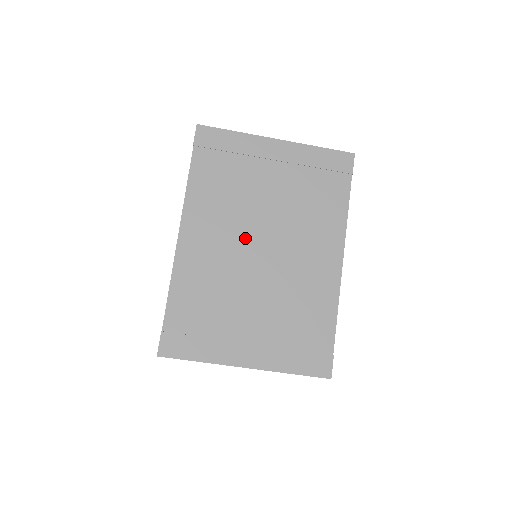
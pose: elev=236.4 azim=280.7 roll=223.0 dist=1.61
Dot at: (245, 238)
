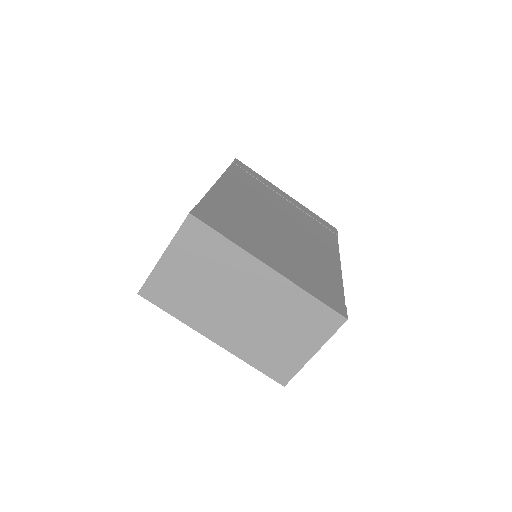
Dot at: (268, 212)
